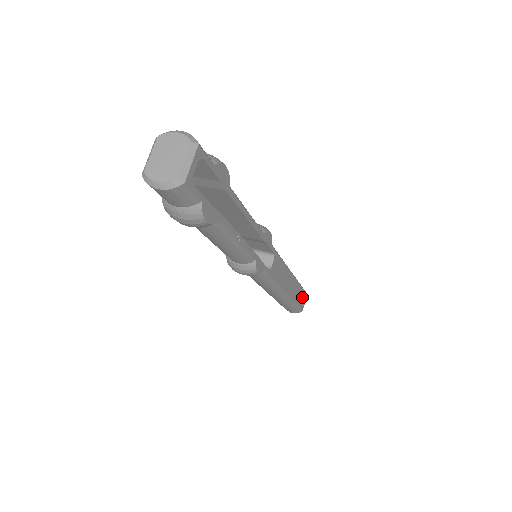
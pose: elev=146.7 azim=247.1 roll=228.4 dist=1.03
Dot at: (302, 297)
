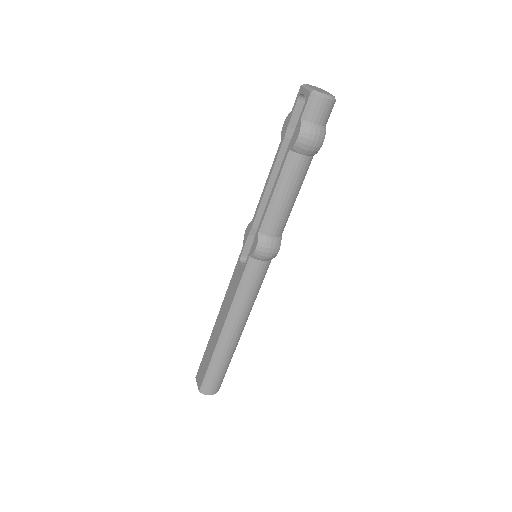
Dot at: occluded
